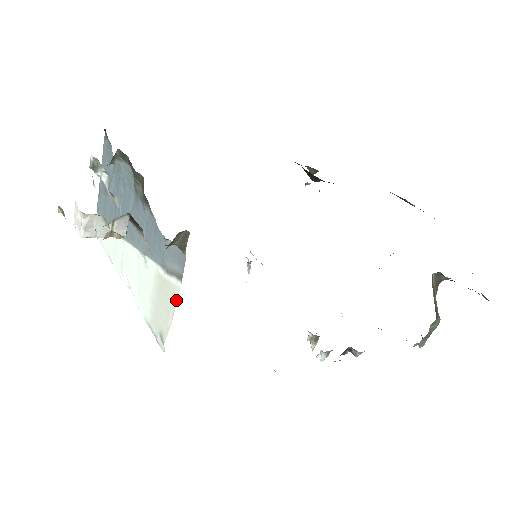
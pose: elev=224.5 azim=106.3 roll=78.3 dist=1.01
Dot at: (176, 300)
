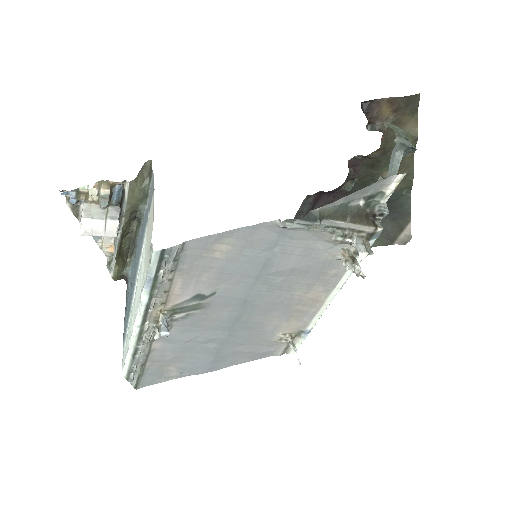
Dot at: occluded
